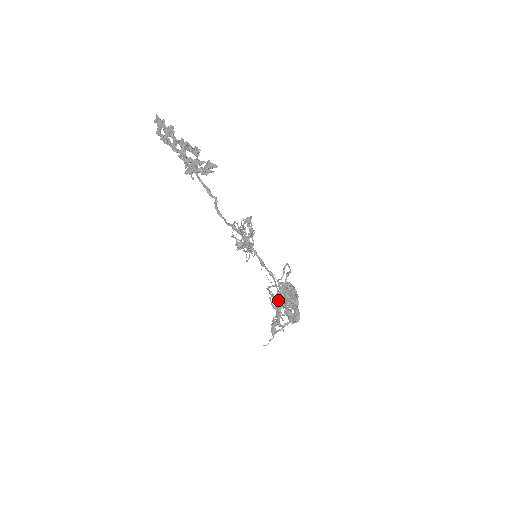
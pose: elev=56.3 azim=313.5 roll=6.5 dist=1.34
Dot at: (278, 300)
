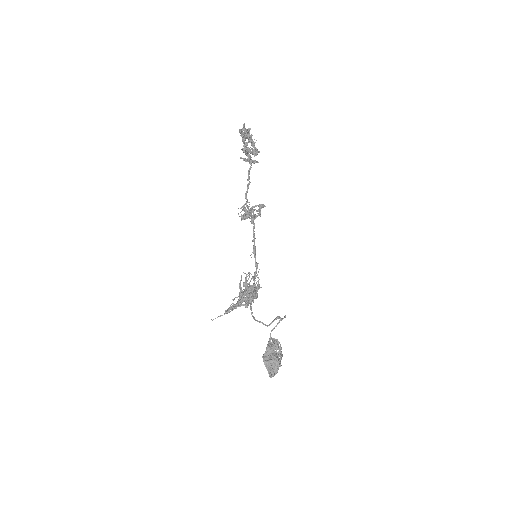
Dot at: occluded
